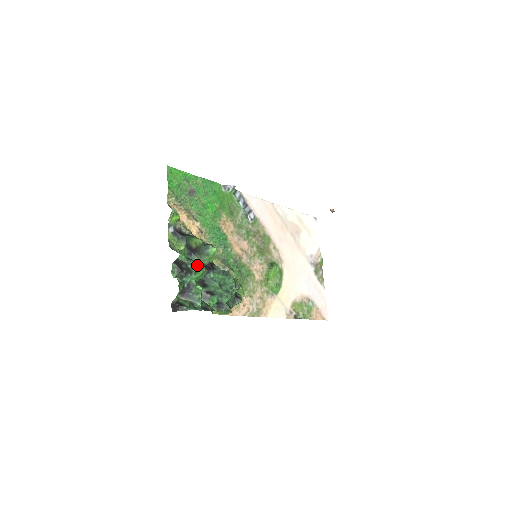
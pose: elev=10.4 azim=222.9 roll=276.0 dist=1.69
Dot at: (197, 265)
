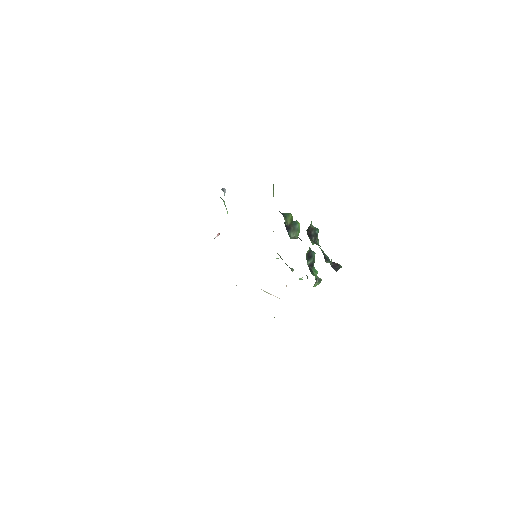
Dot at: (317, 230)
